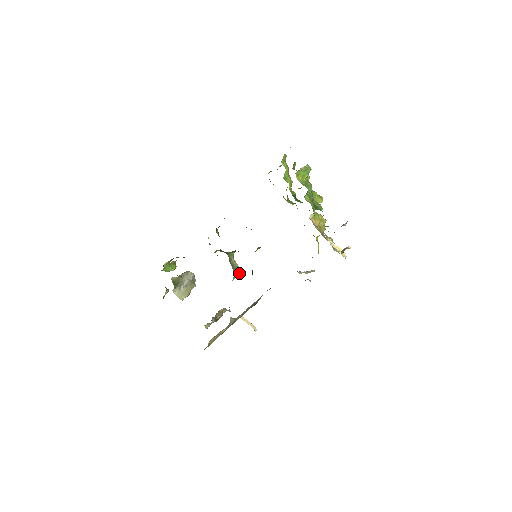
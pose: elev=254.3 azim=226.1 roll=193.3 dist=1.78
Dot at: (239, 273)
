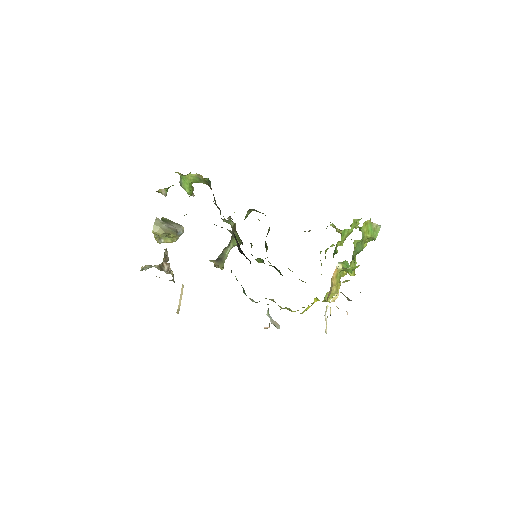
Dot at: (221, 263)
